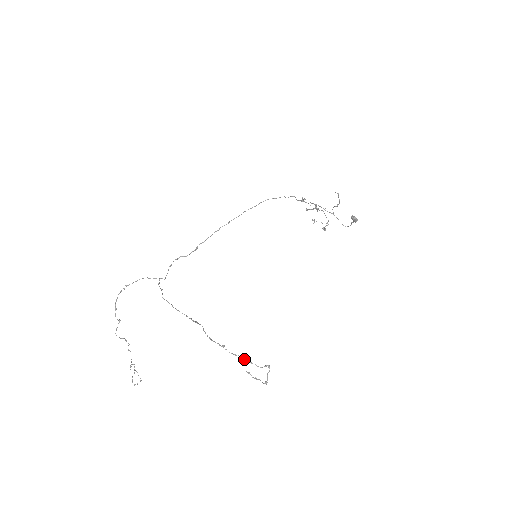
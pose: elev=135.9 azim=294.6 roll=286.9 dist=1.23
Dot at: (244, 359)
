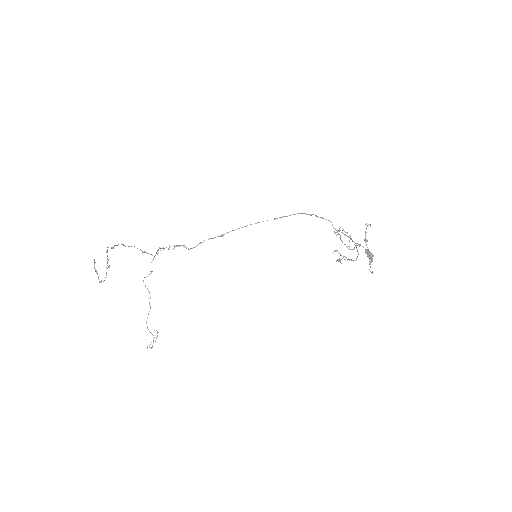
Dot at: occluded
